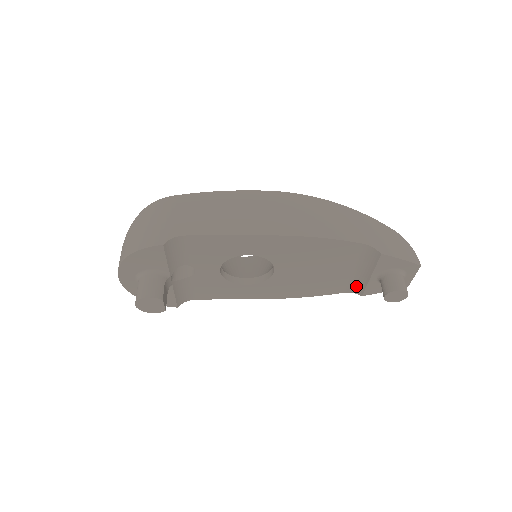
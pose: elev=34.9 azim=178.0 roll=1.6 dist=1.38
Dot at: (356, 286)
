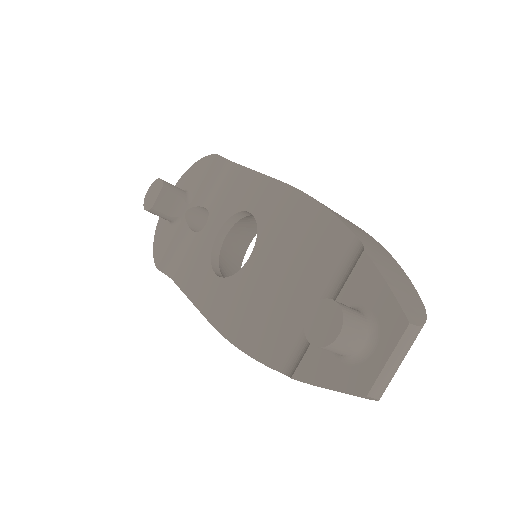
Dot at: (300, 354)
